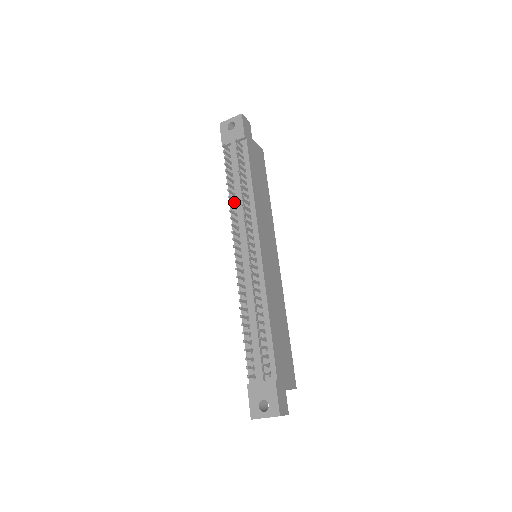
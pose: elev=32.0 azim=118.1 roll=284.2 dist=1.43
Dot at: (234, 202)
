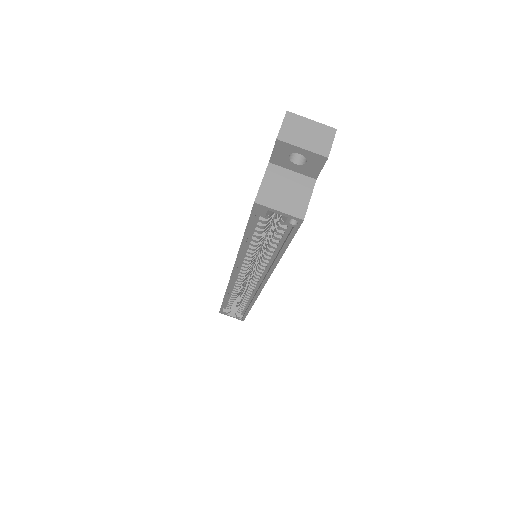
Dot at: occluded
